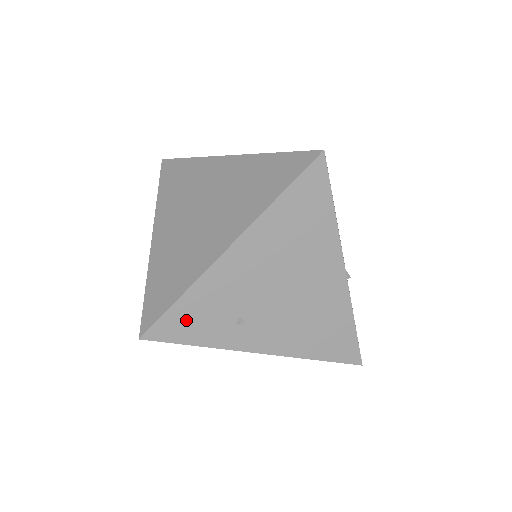
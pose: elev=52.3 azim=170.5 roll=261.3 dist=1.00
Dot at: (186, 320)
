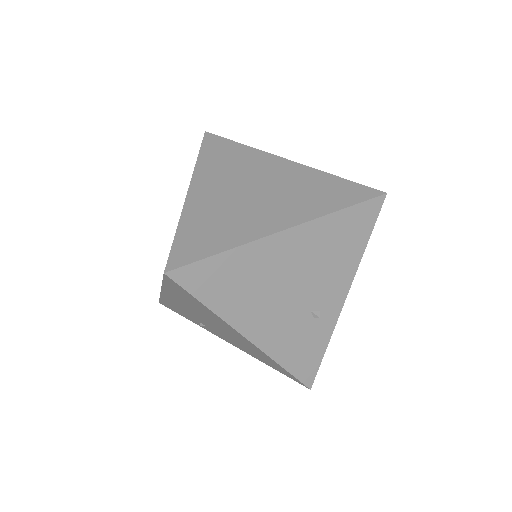
Dot at: (173, 308)
